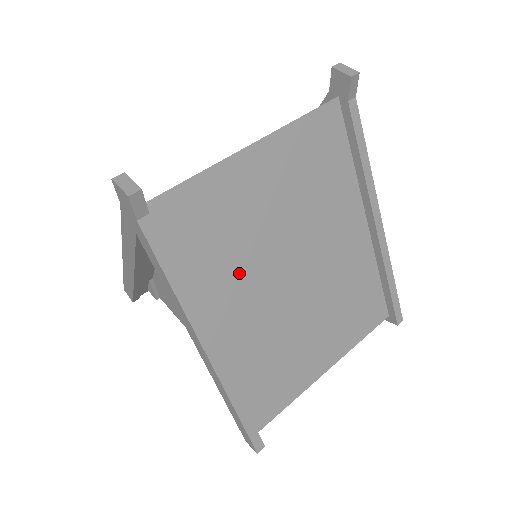
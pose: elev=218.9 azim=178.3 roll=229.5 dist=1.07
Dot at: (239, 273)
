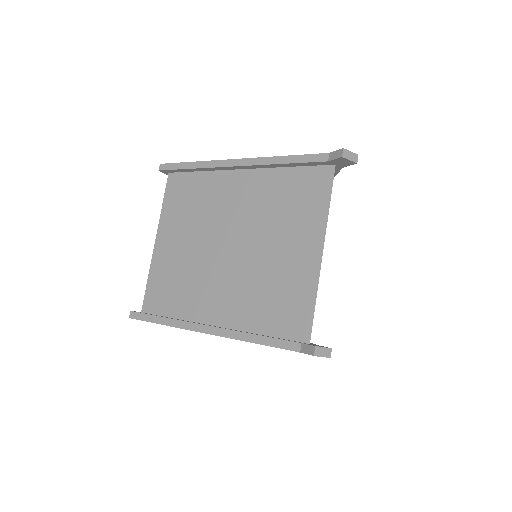
Dot at: occluded
